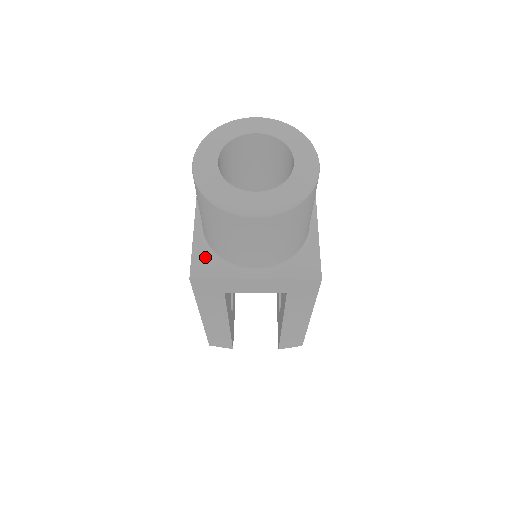
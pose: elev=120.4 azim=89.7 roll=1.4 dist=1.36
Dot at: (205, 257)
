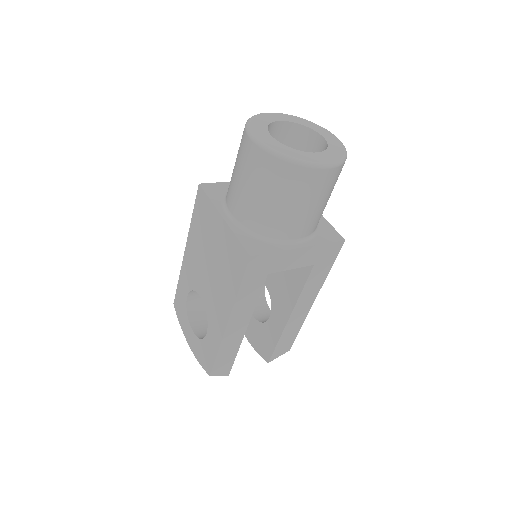
Dot at: (251, 239)
